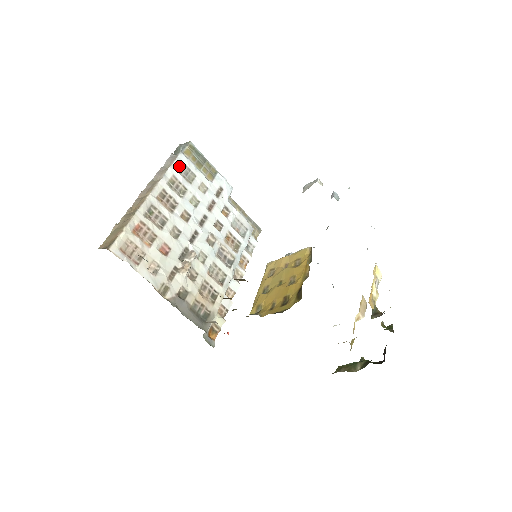
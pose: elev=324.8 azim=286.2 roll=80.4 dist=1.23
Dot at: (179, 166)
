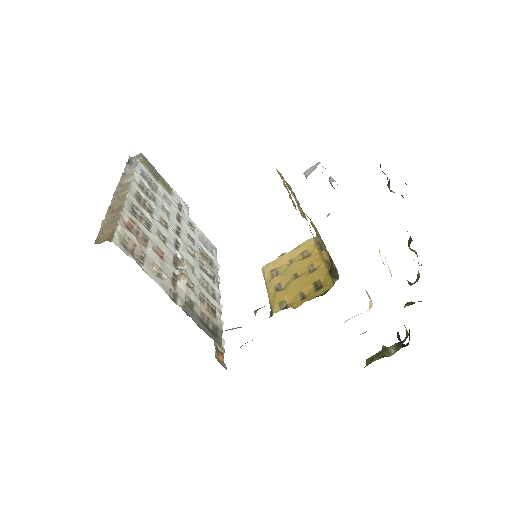
Dot at: (141, 173)
